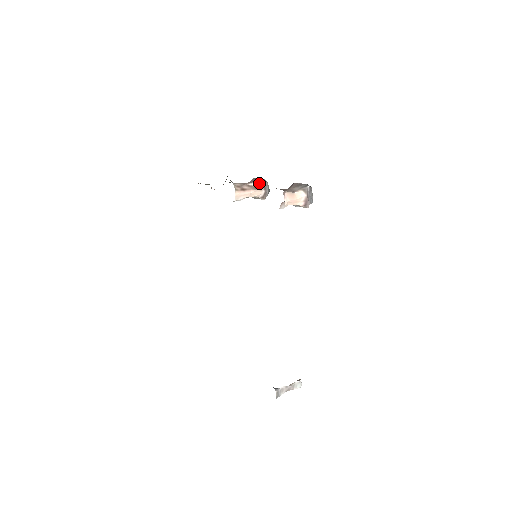
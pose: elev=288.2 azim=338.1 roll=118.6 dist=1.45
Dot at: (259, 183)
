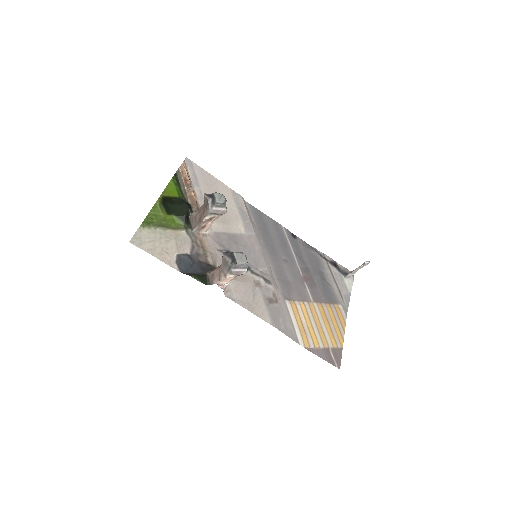
Dot at: (209, 215)
